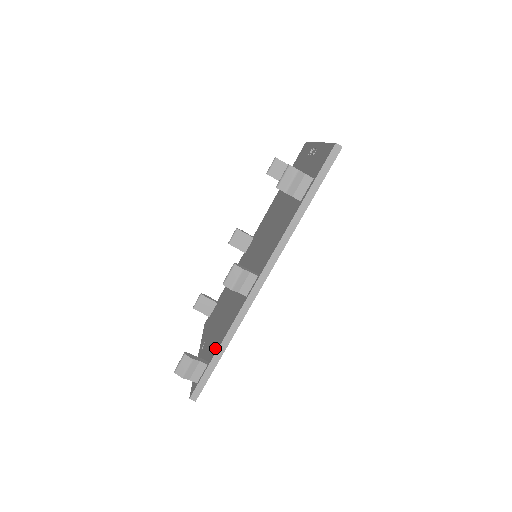
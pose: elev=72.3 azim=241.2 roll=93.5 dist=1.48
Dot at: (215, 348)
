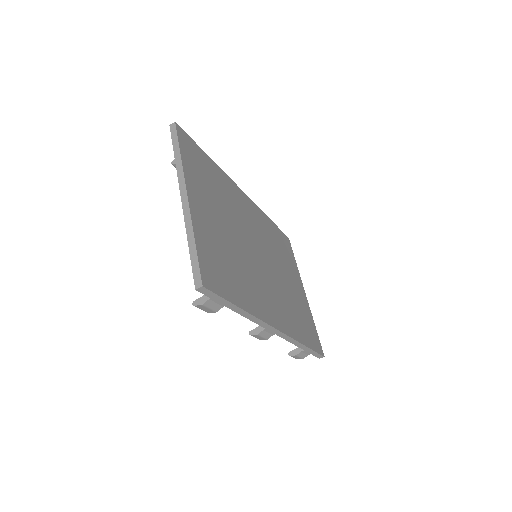
Dot at: occluded
